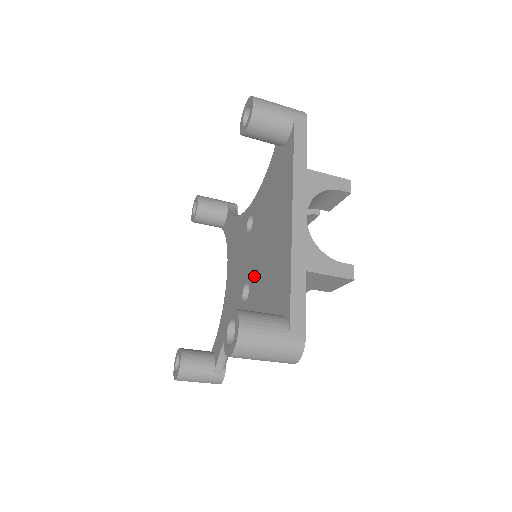
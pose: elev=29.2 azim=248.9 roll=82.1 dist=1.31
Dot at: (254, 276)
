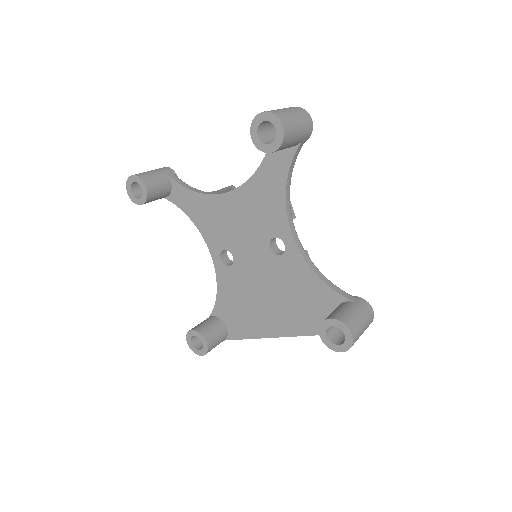
Dot at: (240, 275)
